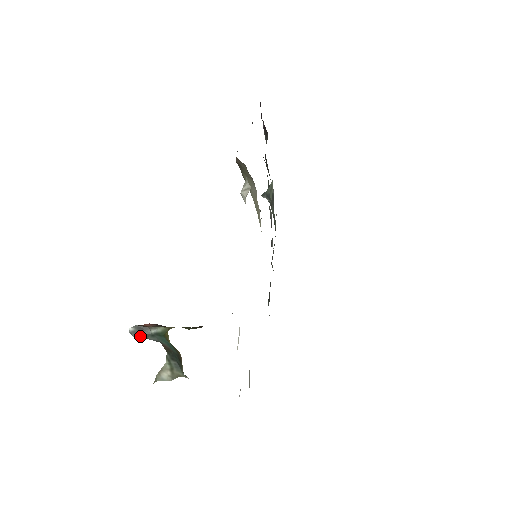
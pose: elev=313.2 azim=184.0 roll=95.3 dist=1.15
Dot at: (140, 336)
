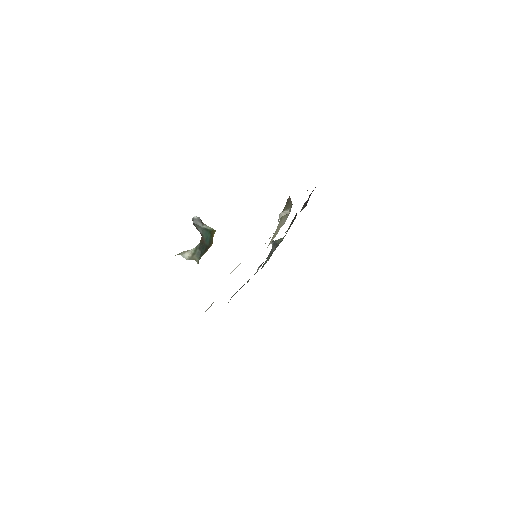
Dot at: (196, 224)
